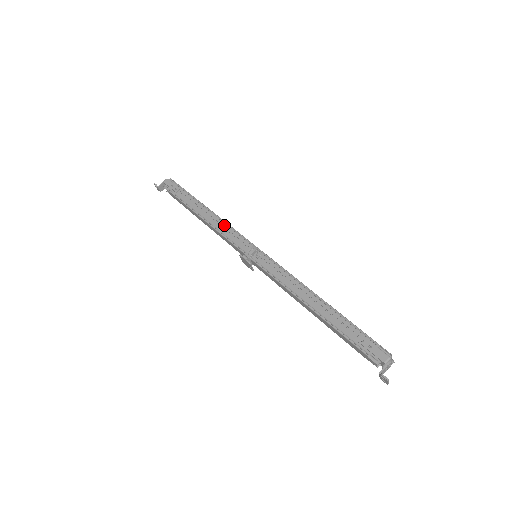
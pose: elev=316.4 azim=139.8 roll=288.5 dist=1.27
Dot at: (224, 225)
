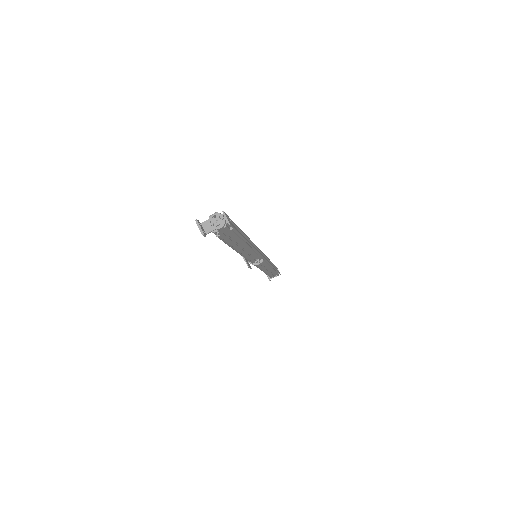
Dot at: occluded
